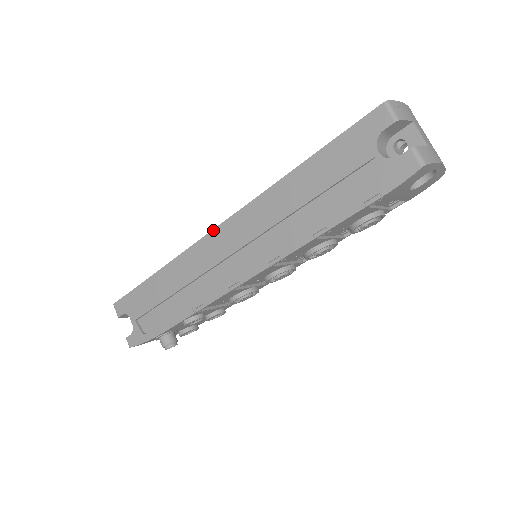
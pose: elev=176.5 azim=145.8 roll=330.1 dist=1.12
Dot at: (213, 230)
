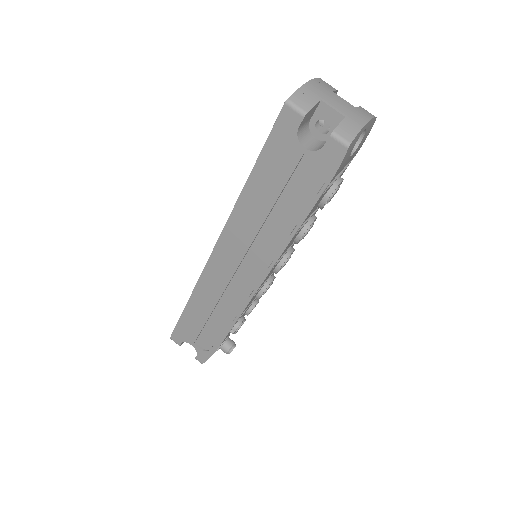
Dot at: (209, 259)
